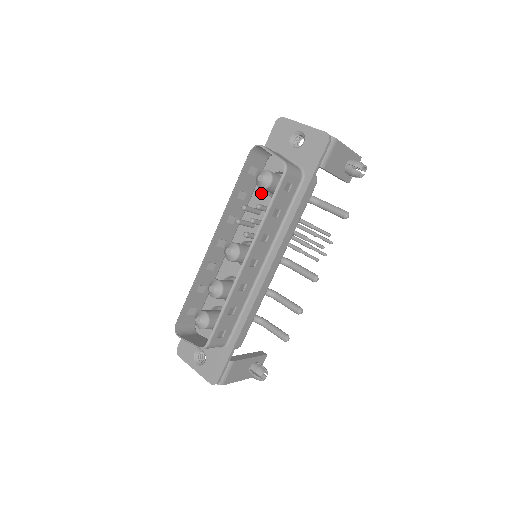
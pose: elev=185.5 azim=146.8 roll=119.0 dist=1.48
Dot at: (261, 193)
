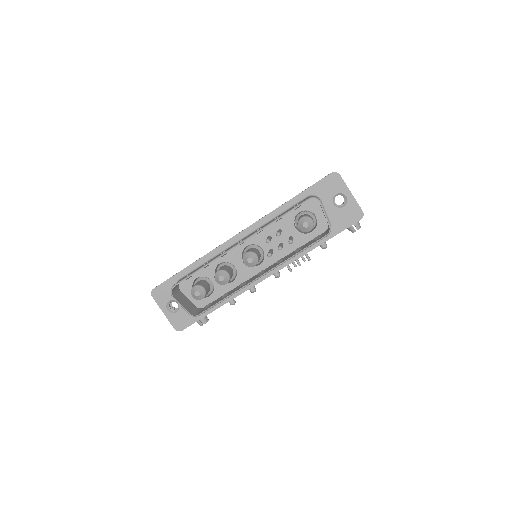
Dot at: (289, 218)
